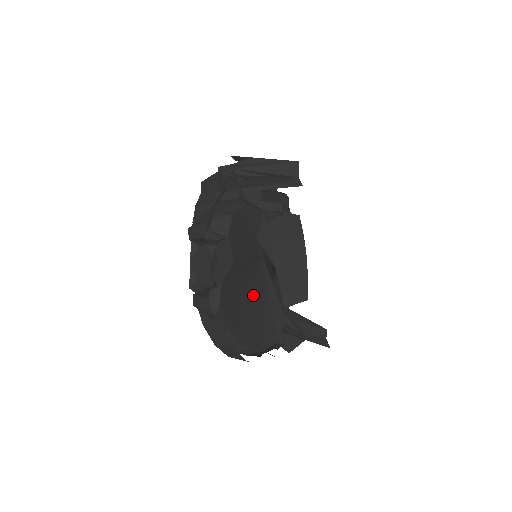
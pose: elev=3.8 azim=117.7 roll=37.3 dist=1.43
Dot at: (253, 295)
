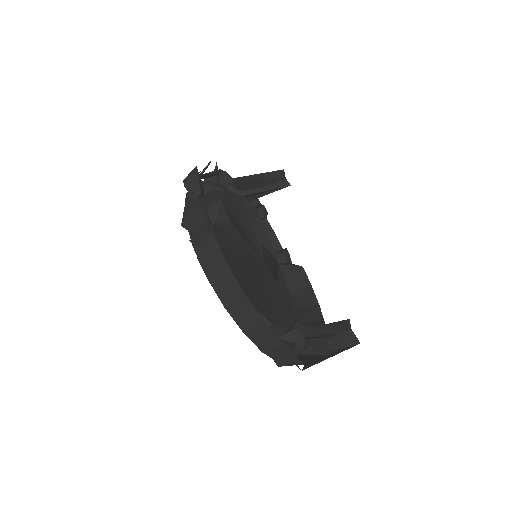
Dot at: (254, 274)
